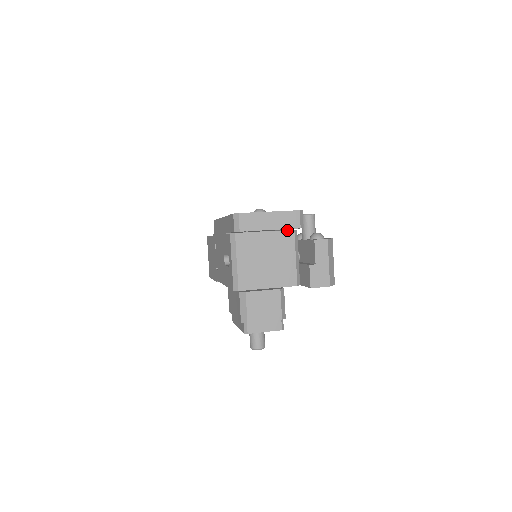
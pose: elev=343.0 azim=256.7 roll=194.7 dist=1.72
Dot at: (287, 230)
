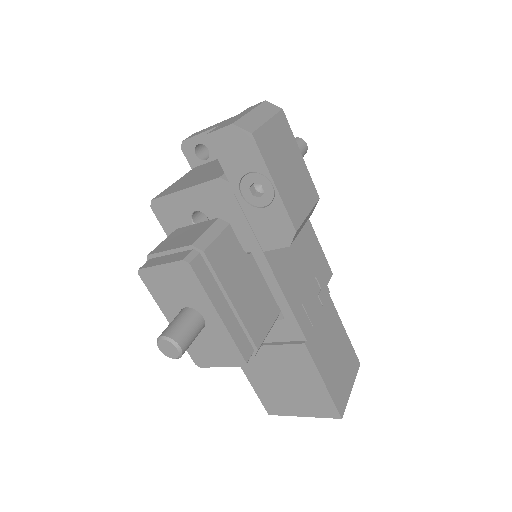
Dot at: occluded
